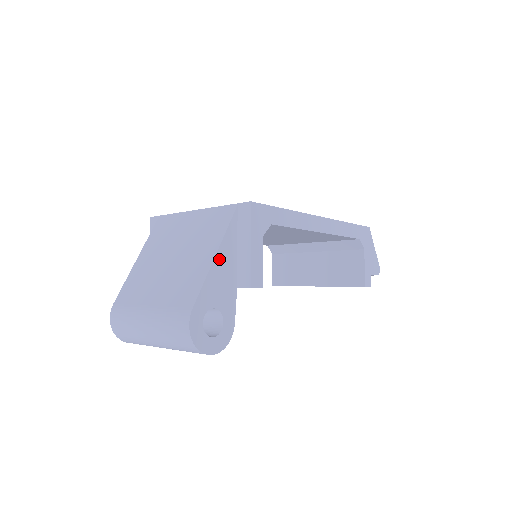
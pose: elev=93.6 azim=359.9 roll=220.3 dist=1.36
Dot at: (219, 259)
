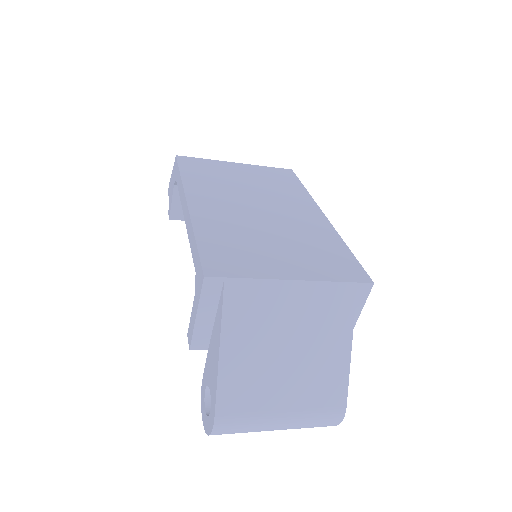
Dot at: (348, 347)
